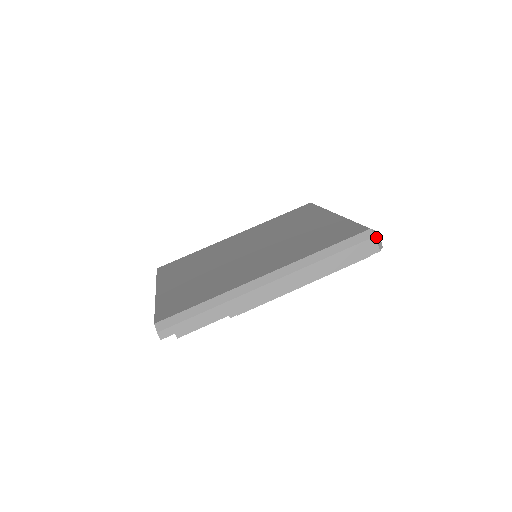
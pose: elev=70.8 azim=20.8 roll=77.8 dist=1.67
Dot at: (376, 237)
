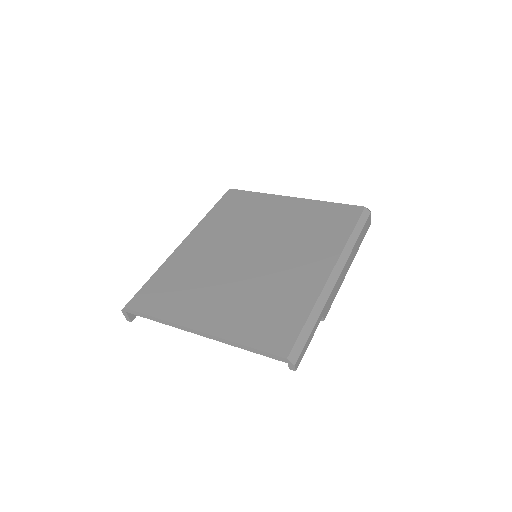
Dot at: (370, 213)
